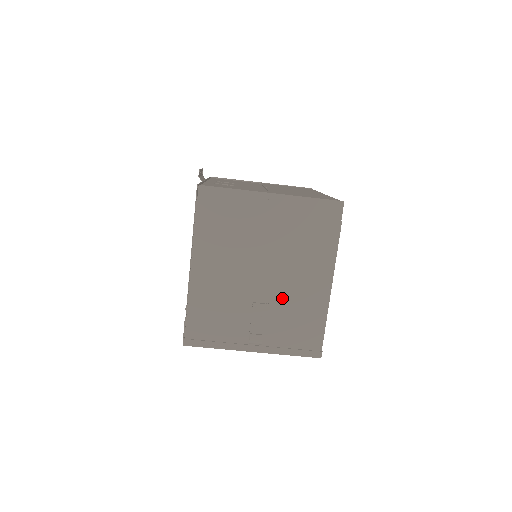
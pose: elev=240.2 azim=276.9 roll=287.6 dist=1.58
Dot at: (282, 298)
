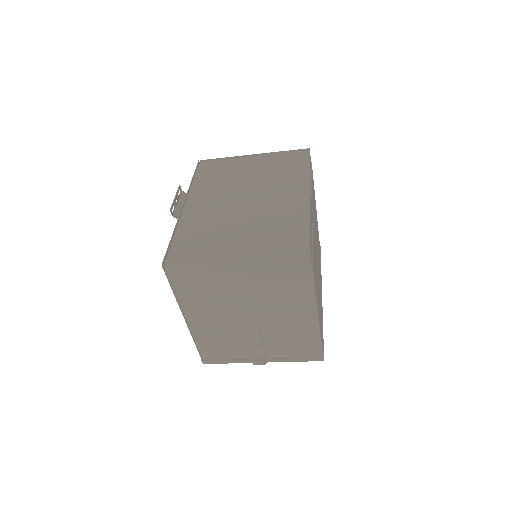
Dot at: (274, 329)
